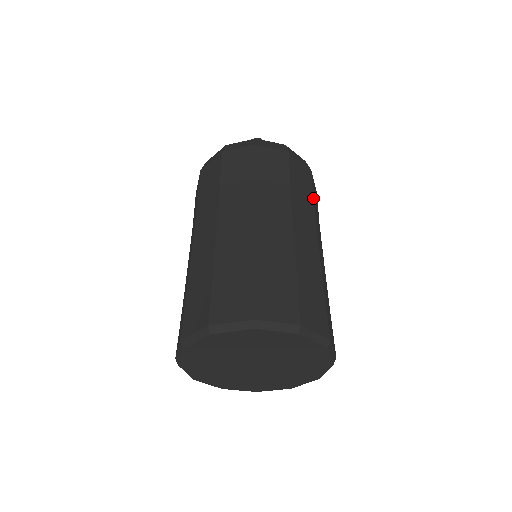
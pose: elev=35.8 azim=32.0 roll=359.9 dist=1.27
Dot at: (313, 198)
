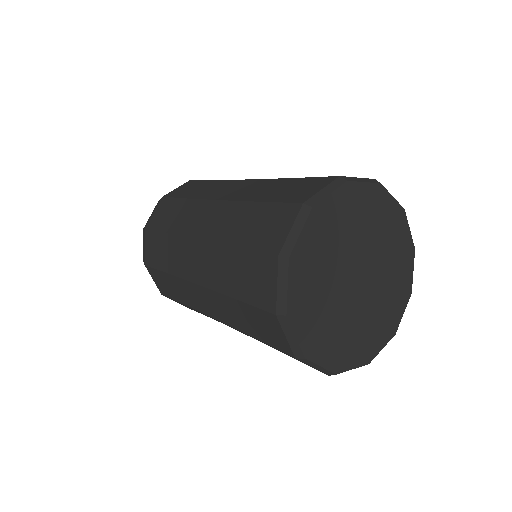
Dot at: occluded
